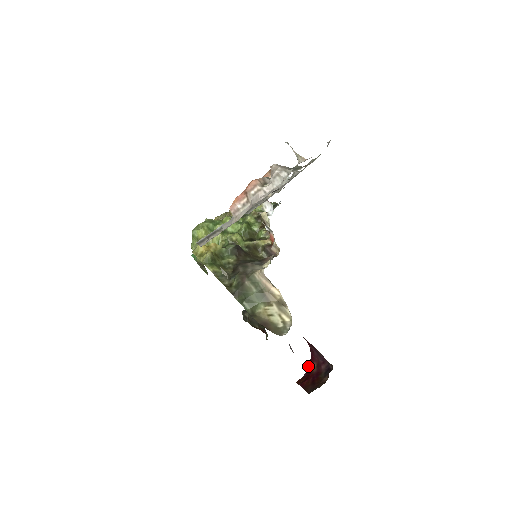
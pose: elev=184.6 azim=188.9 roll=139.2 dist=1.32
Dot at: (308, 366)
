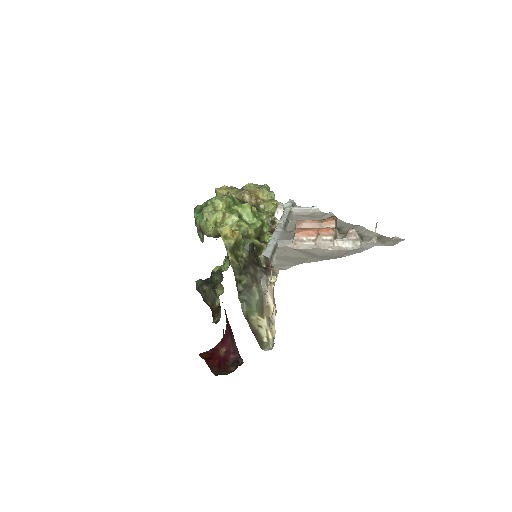
Dot at: (215, 346)
